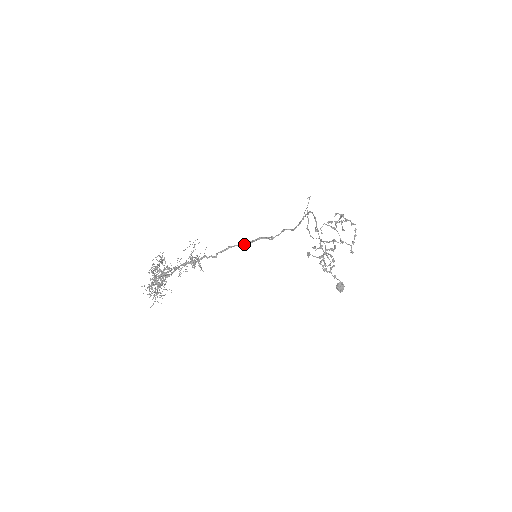
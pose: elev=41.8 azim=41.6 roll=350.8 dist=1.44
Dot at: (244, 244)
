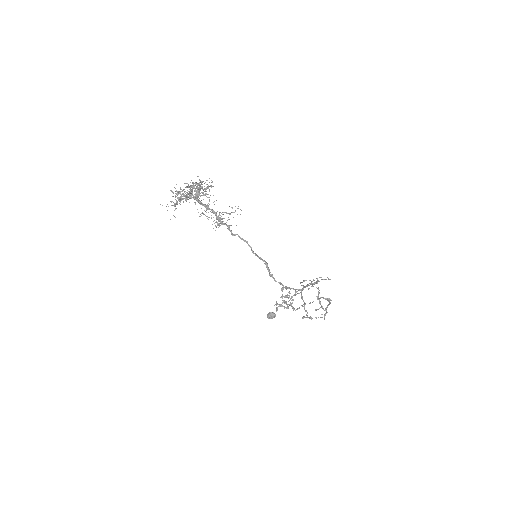
Dot at: (255, 254)
